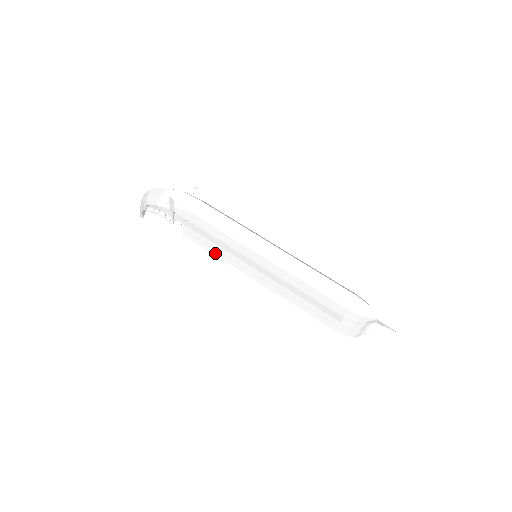
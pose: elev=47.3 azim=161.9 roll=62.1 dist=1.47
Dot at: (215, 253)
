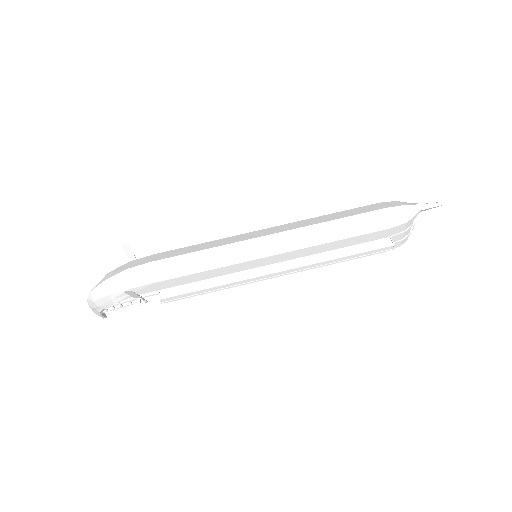
Dot at: occluded
